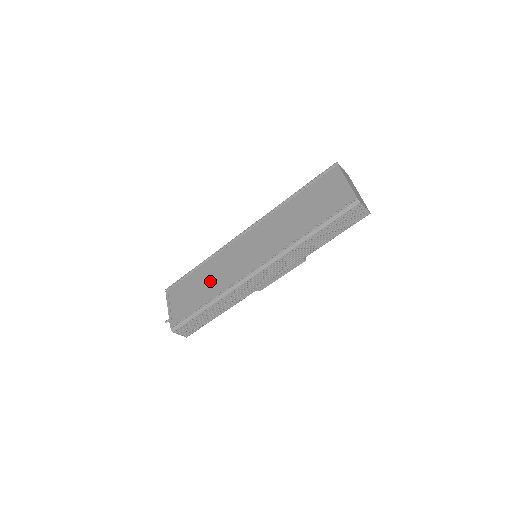
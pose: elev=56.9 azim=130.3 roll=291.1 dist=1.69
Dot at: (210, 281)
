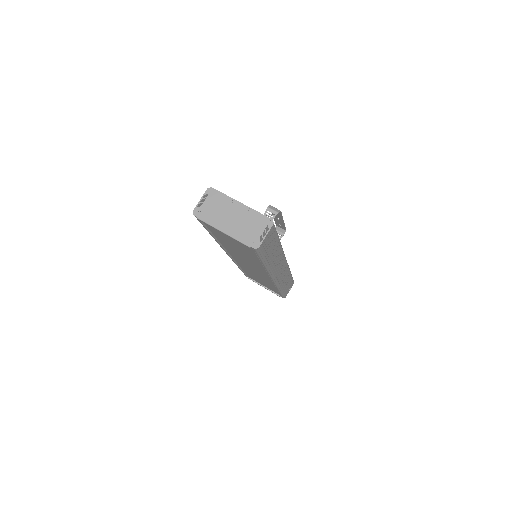
Dot at: occluded
